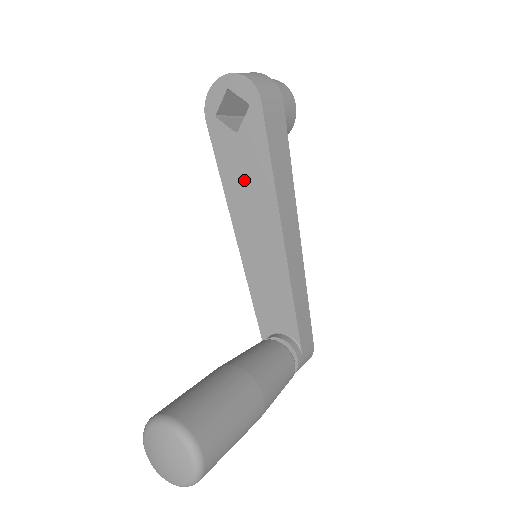
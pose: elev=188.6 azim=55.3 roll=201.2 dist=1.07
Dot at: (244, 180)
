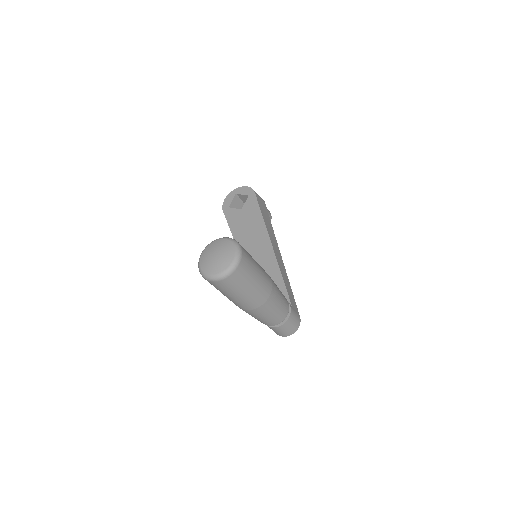
Dot at: (246, 228)
